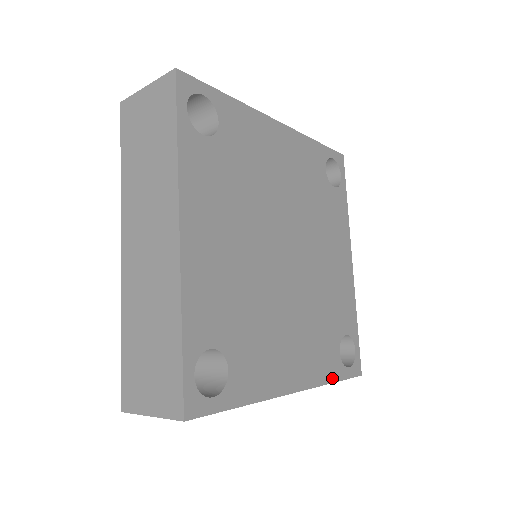
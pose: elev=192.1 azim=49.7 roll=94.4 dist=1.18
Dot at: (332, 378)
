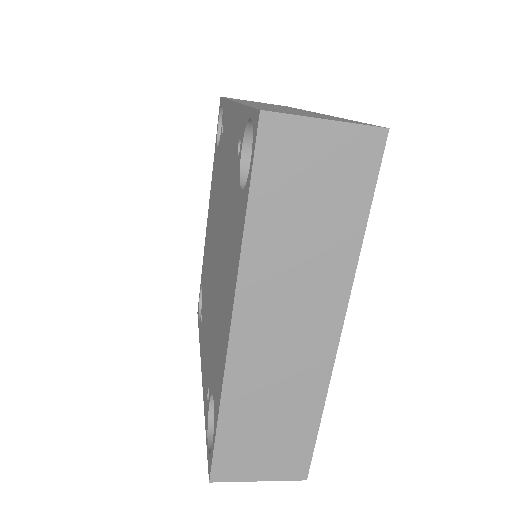
Dot at: (321, 407)
